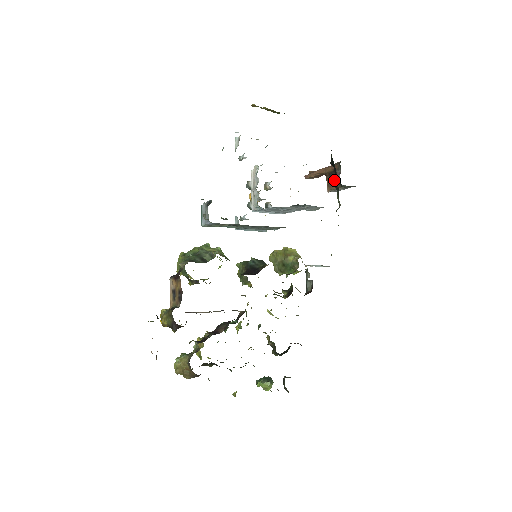
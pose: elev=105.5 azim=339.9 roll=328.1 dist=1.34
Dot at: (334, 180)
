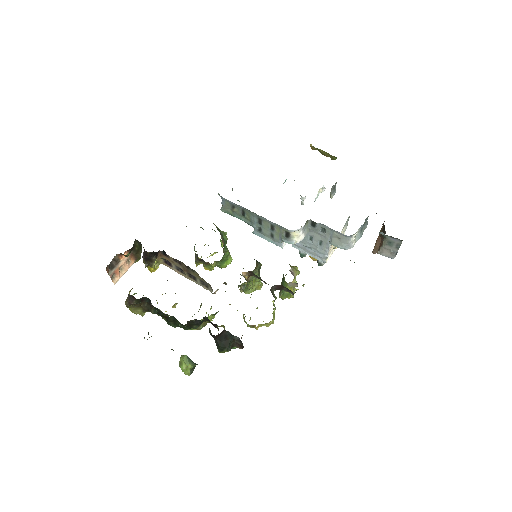
Dot at: occluded
